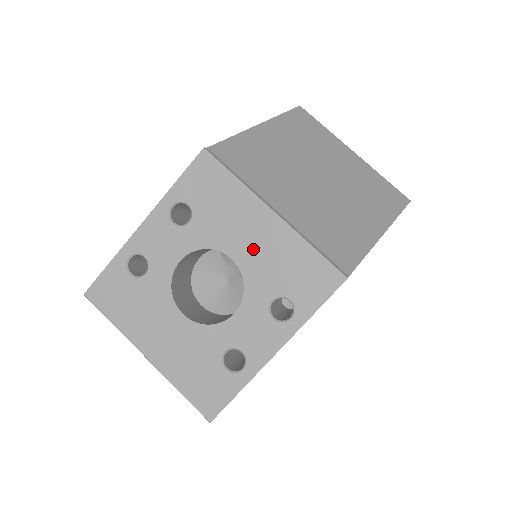
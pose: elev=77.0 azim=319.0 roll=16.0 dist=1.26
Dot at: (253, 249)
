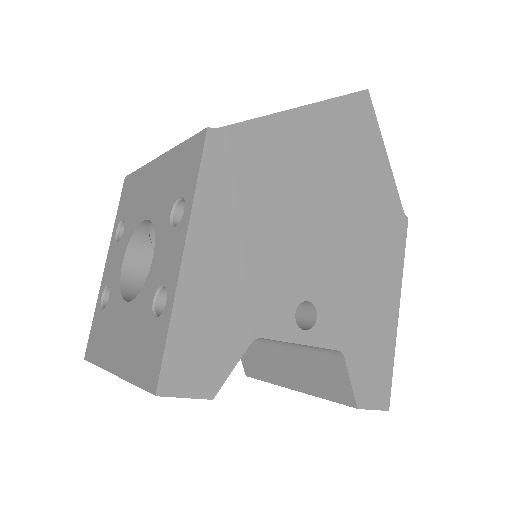
Dot at: (154, 196)
